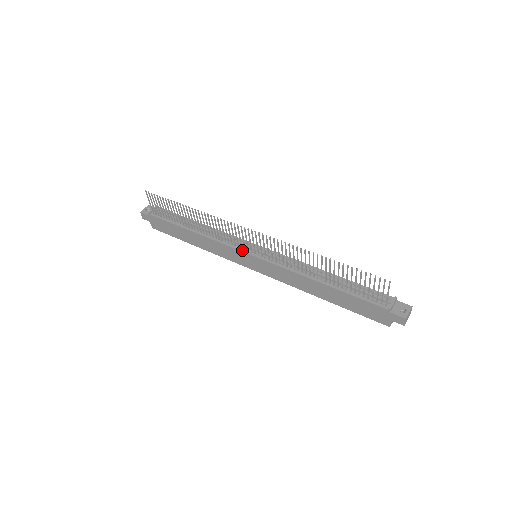
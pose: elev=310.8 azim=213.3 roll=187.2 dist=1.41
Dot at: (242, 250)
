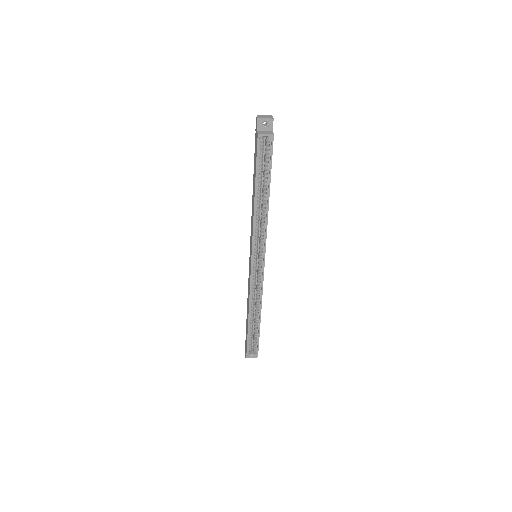
Dot at: occluded
